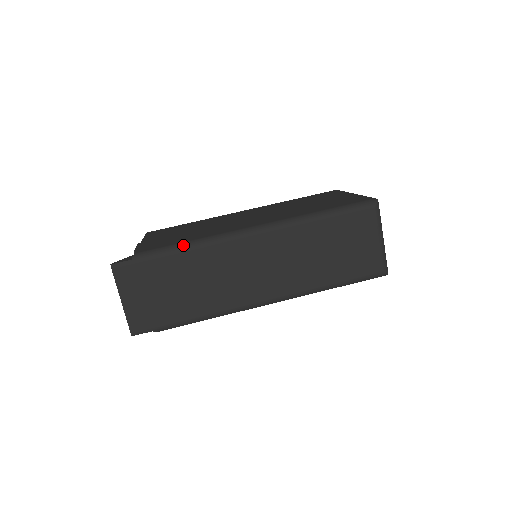
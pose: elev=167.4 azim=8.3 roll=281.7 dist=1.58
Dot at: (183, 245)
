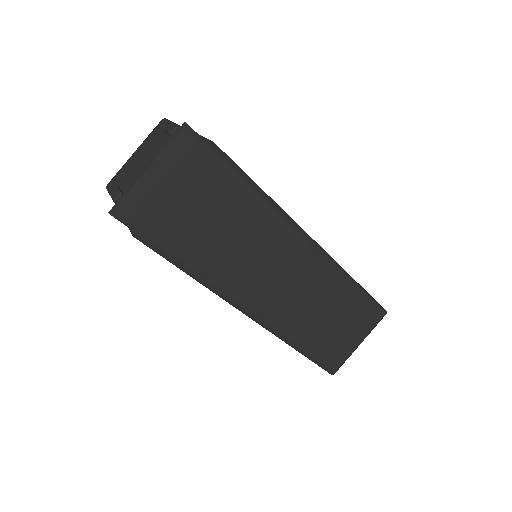
Dot at: (258, 188)
